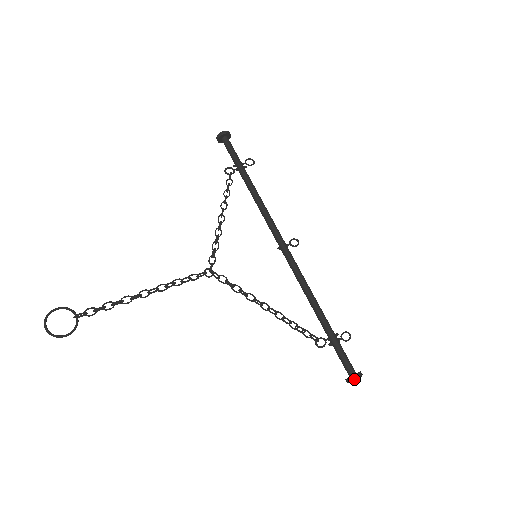
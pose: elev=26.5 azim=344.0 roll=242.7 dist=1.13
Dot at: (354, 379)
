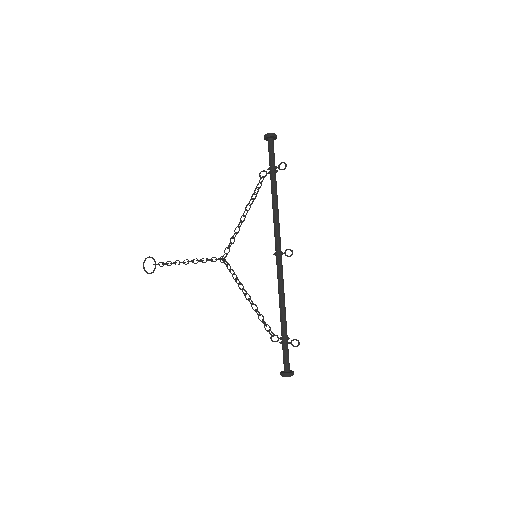
Dot at: (281, 375)
